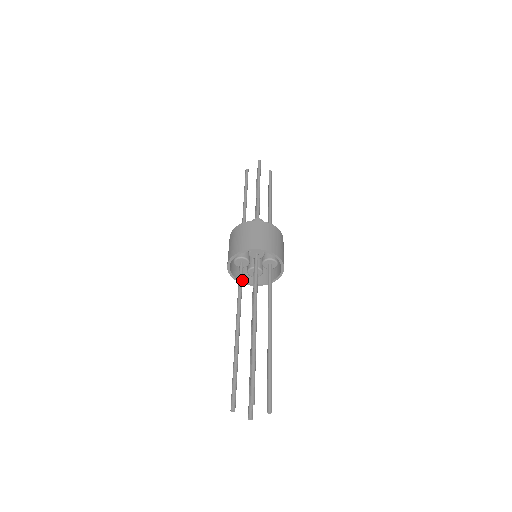
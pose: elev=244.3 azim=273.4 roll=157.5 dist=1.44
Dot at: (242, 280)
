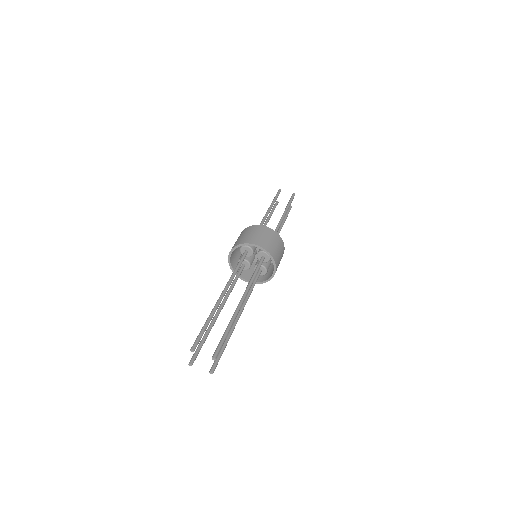
Dot at: (238, 276)
